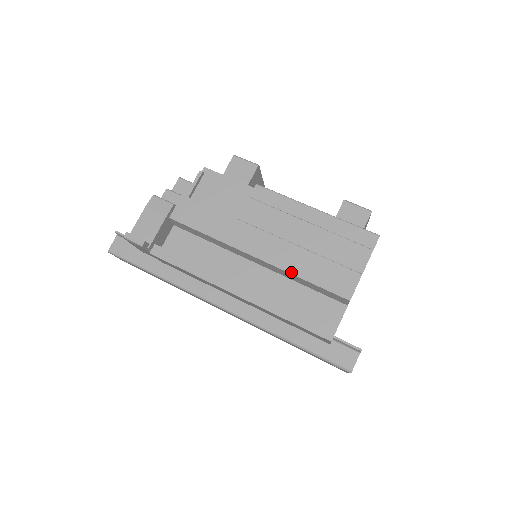
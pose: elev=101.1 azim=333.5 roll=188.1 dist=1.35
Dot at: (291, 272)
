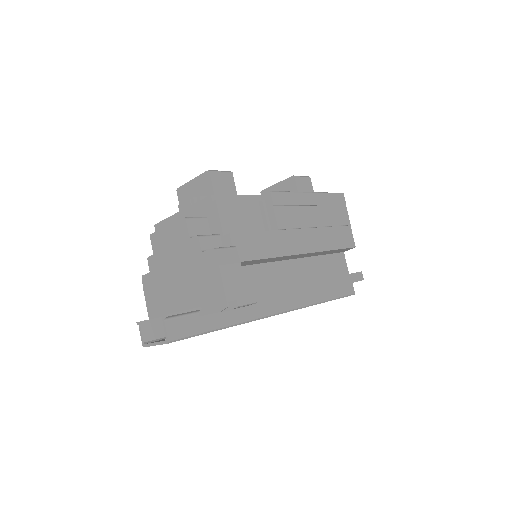
Dot at: (326, 250)
